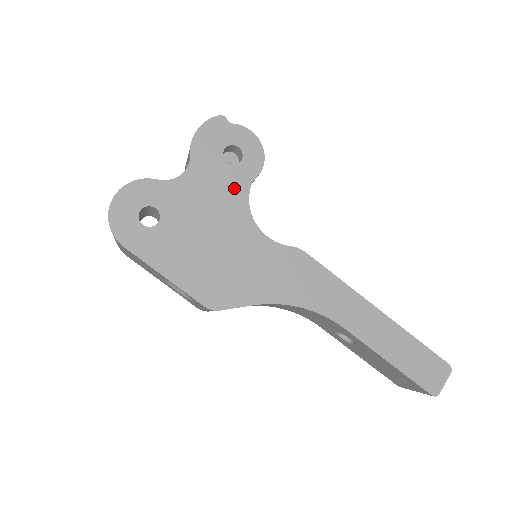
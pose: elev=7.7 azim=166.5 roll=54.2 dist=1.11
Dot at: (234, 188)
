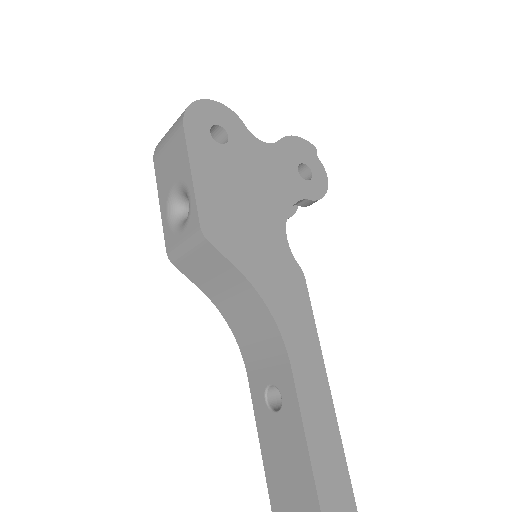
Dot at: (290, 188)
